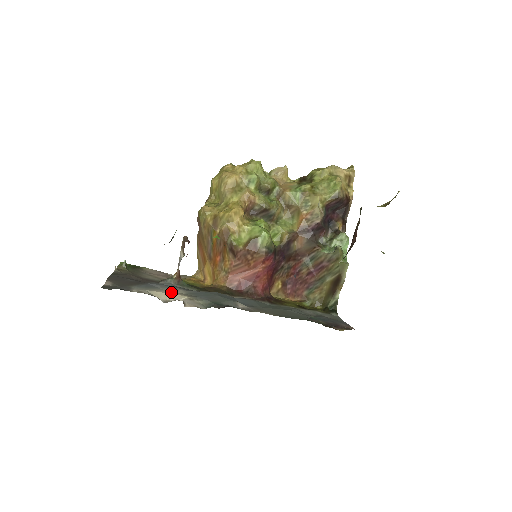
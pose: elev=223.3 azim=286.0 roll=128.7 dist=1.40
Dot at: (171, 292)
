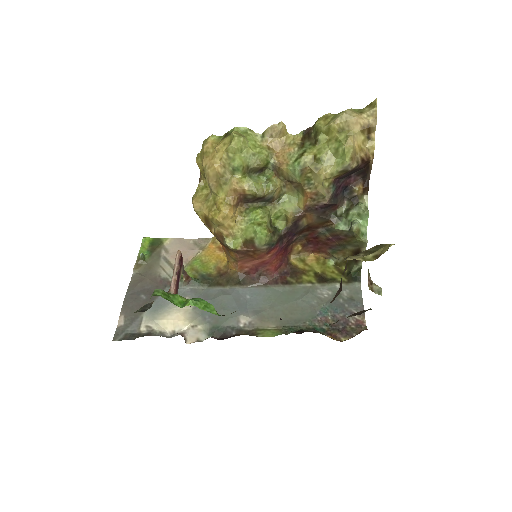
Dot at: (177, 315)
